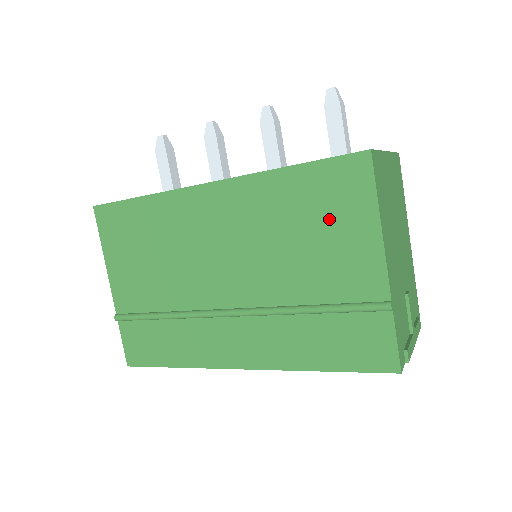
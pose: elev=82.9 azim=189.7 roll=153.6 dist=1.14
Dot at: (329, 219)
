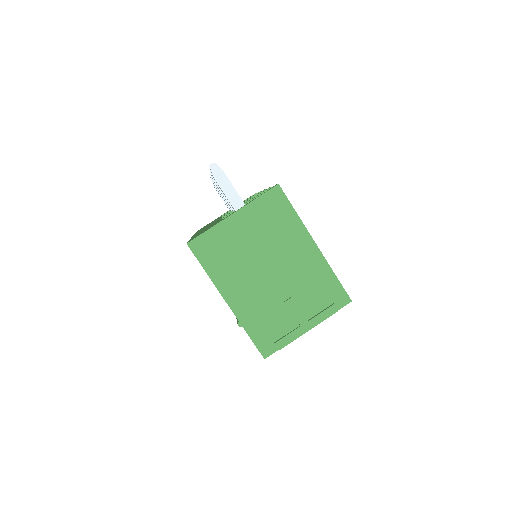
Dot at: occluded
